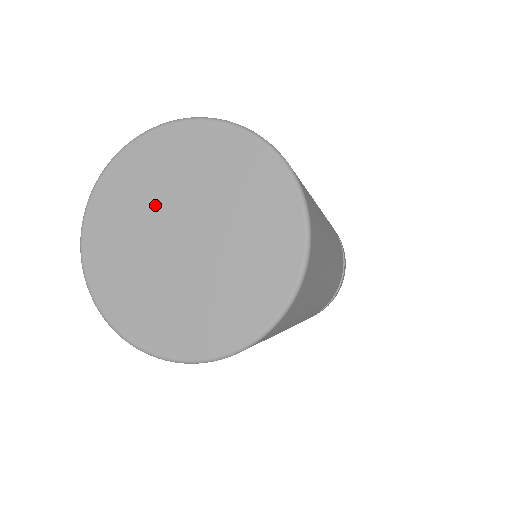
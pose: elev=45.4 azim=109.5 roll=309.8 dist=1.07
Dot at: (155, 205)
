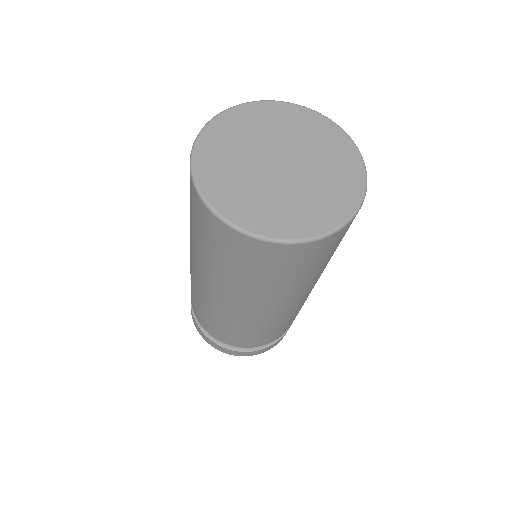
Dot at: (269, 137)
